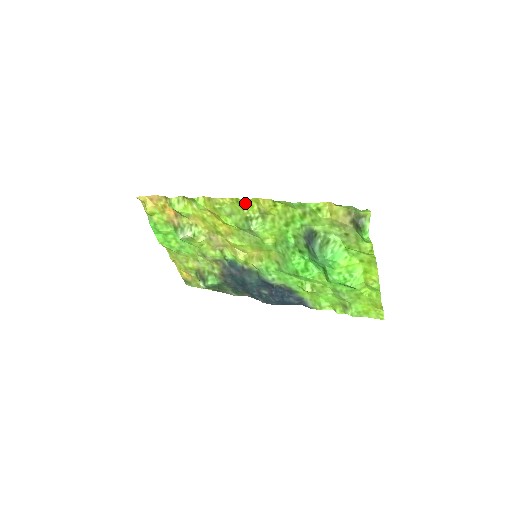
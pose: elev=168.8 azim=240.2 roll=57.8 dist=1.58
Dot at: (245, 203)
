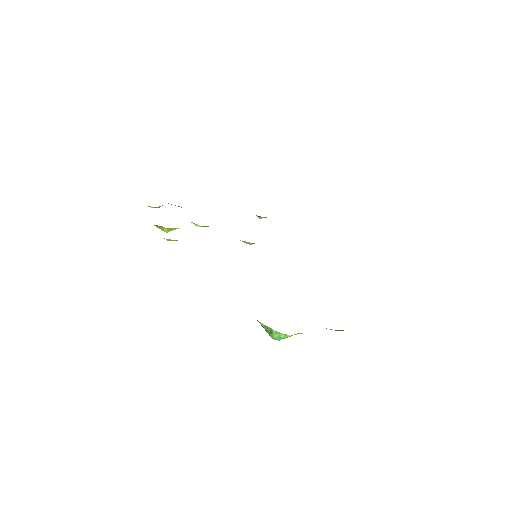
Dot at: occluded
